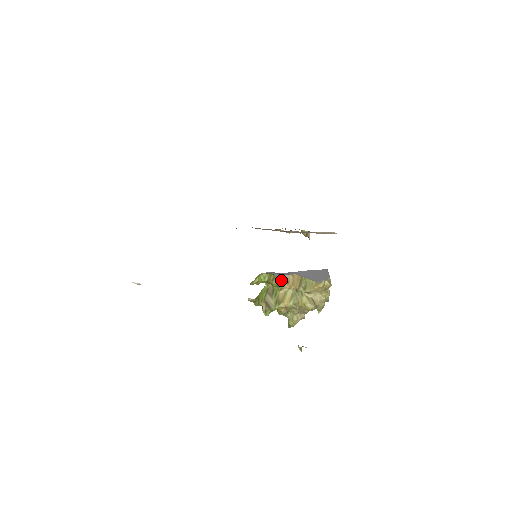
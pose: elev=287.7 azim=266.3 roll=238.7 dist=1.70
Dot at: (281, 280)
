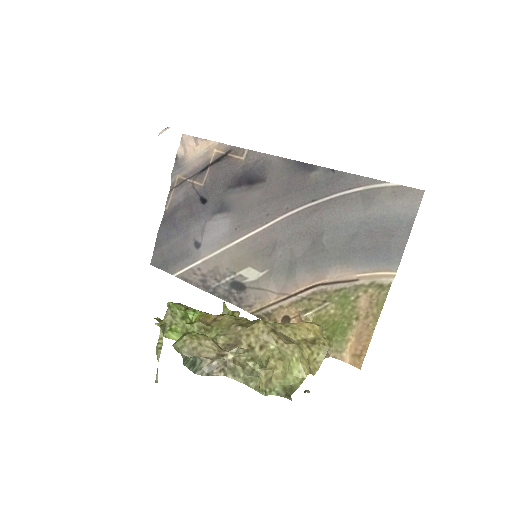
Dot at: occluded
